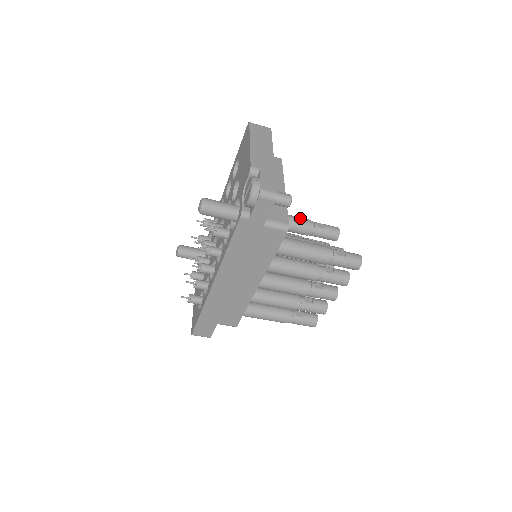
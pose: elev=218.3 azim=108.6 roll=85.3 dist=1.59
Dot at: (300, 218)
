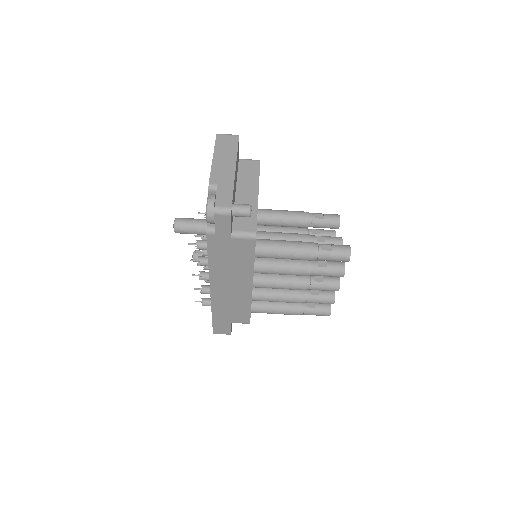
Dot at: (296, 212)
